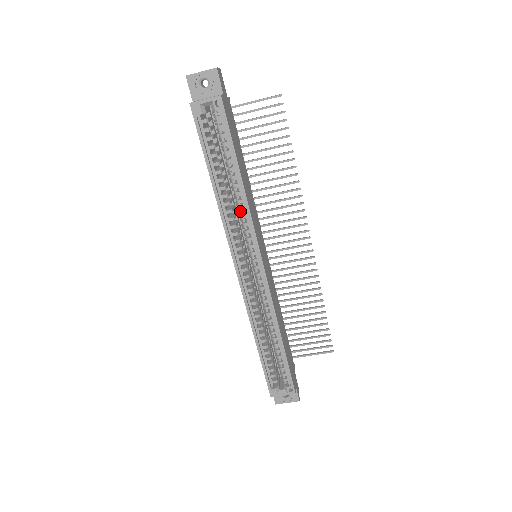
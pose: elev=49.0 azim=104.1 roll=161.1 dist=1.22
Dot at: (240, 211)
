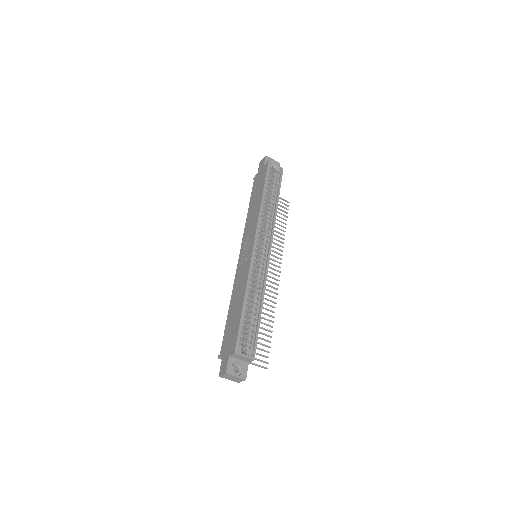
Dot at: (268, 219)
